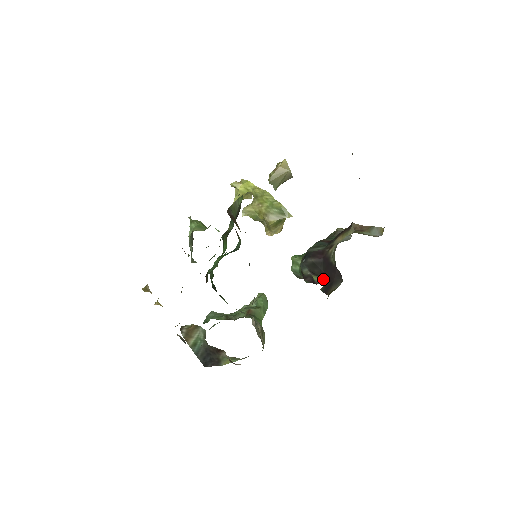
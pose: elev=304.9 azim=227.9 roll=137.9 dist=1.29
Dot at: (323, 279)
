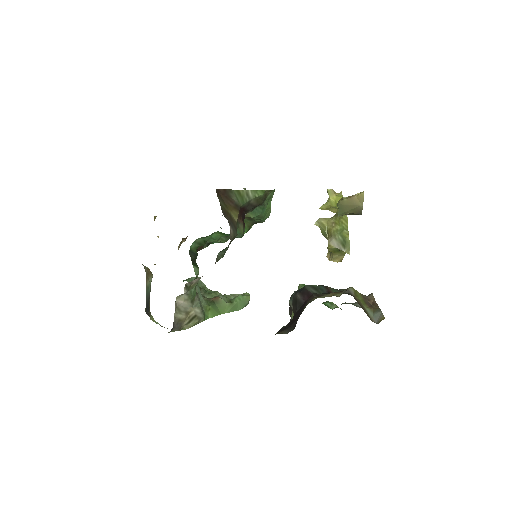
Dot at: occluded
